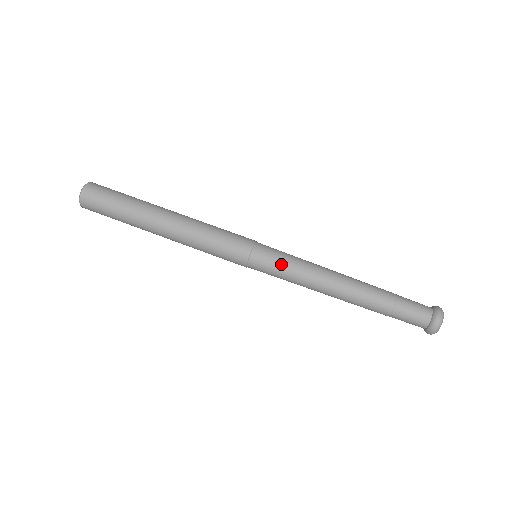
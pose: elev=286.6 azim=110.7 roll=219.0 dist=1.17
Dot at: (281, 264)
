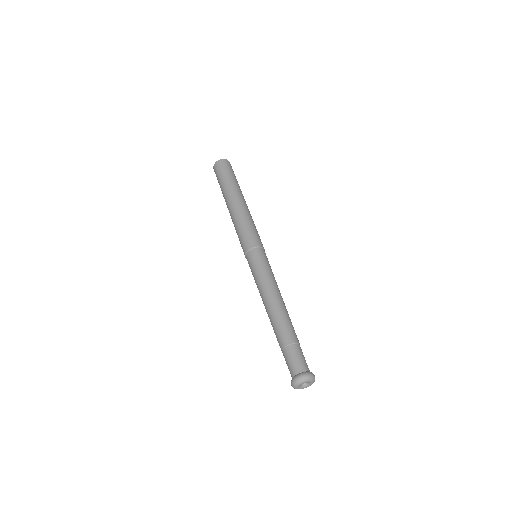
Dot at: (255, 269)
